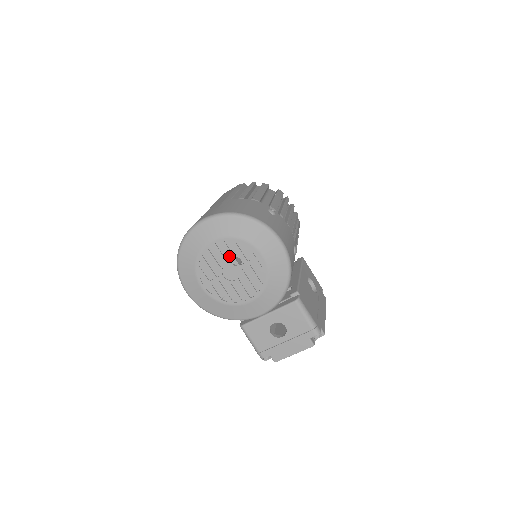
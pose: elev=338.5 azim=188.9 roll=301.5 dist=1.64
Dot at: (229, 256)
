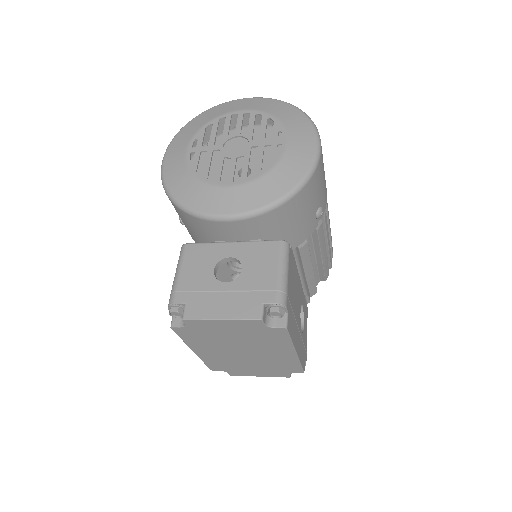
Dot at: (248, 129)
